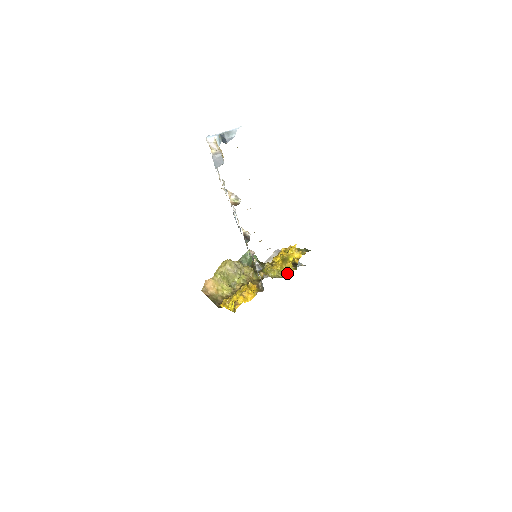
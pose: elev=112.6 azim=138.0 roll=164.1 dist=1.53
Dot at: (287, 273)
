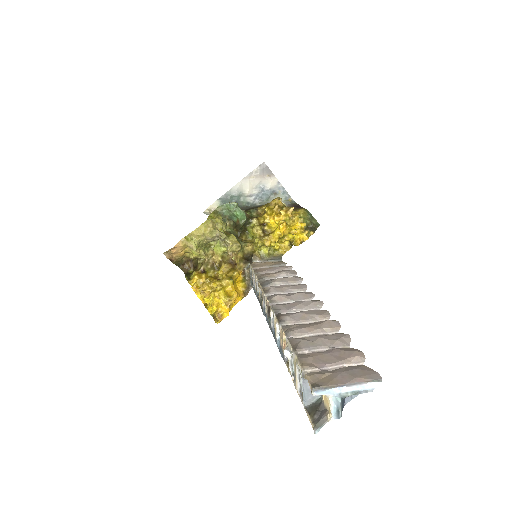
Dot at: (280, 250)
